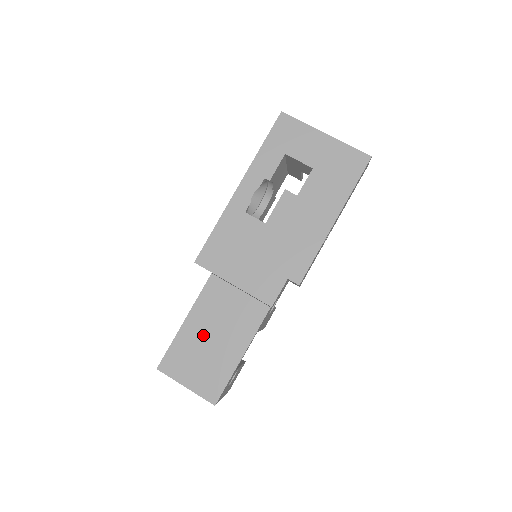
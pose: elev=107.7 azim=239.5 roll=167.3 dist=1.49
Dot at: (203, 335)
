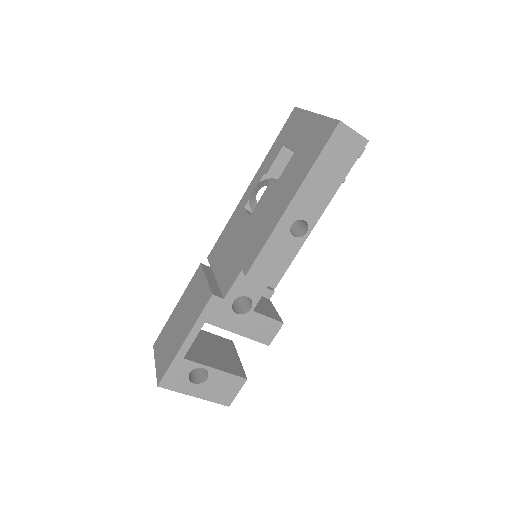
Dot at: (178, 319)
